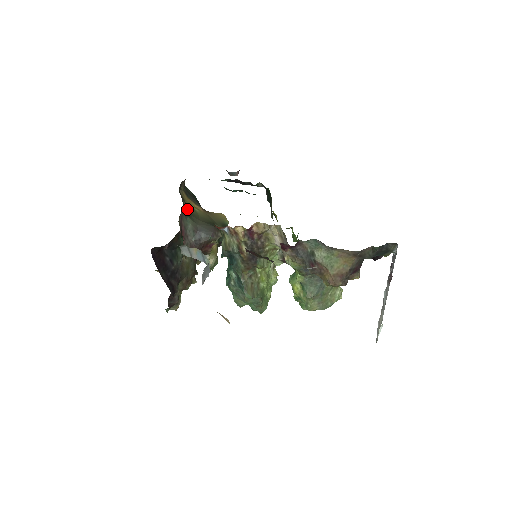
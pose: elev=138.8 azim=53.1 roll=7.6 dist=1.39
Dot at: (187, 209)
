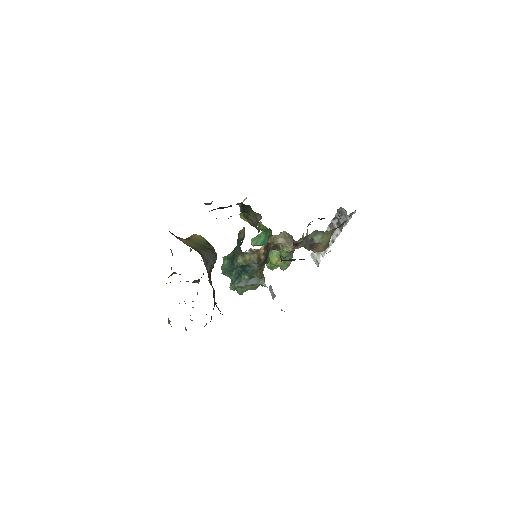
Dot at: occluded
